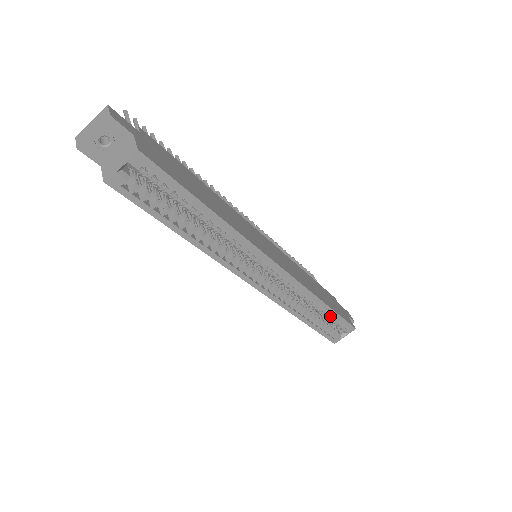
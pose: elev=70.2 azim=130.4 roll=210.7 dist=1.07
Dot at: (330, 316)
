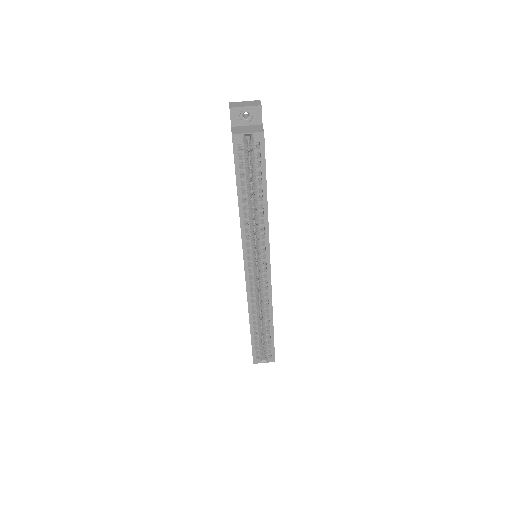
Dot at: (268, 336)
